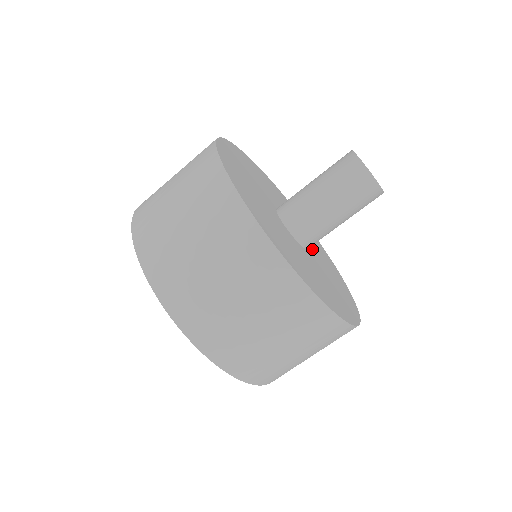
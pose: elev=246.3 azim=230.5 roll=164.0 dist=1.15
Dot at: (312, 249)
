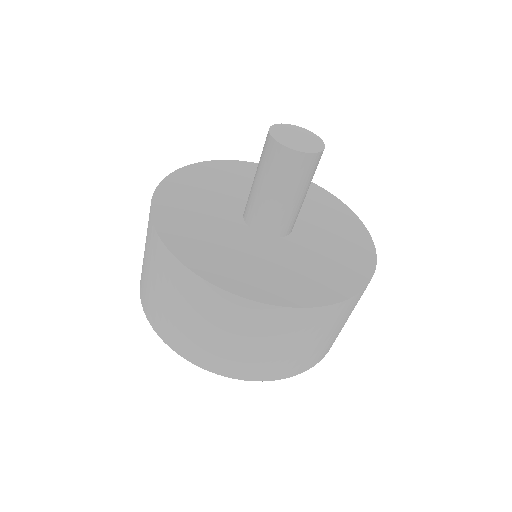
Dot at: occluded
